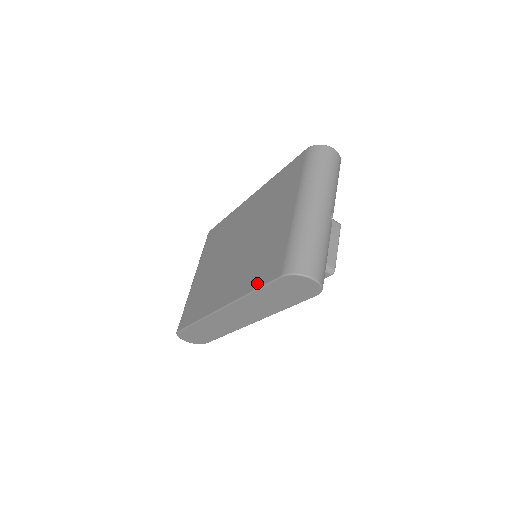
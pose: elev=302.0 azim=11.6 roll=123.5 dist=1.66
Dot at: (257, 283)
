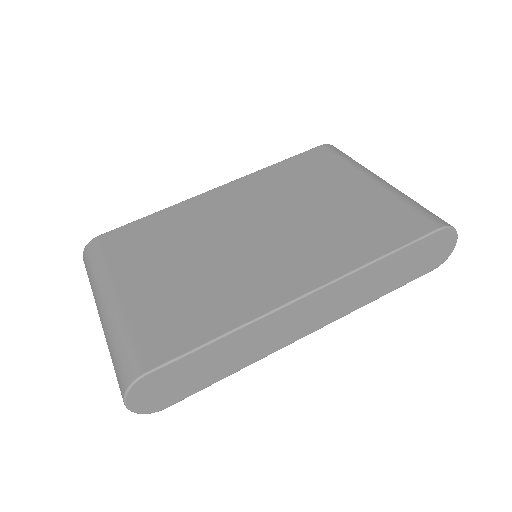
Dot at: (388, 245)
